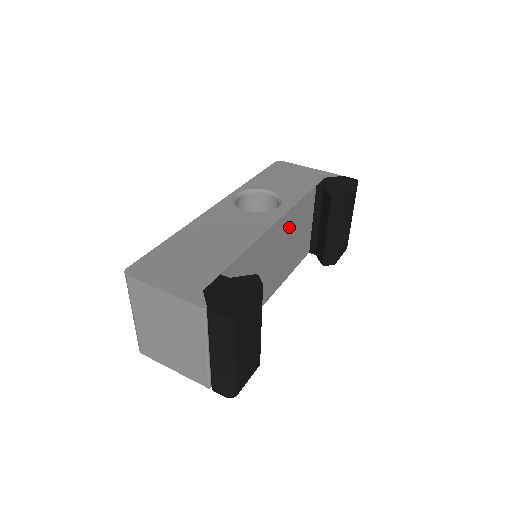
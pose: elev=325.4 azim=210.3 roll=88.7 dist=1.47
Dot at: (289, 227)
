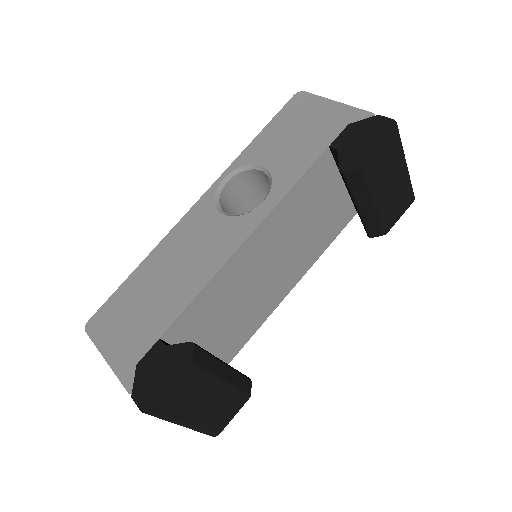
Dot at: (285, 222)
